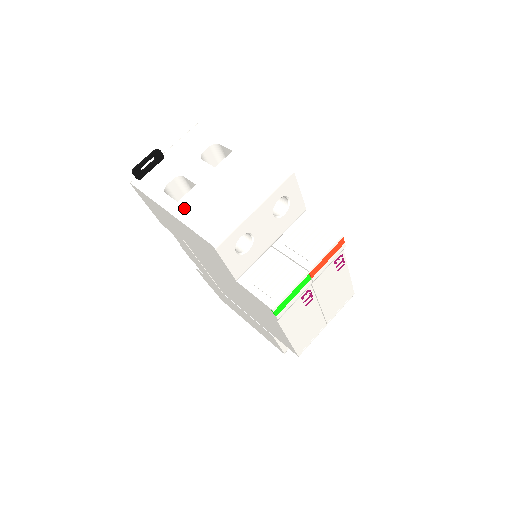
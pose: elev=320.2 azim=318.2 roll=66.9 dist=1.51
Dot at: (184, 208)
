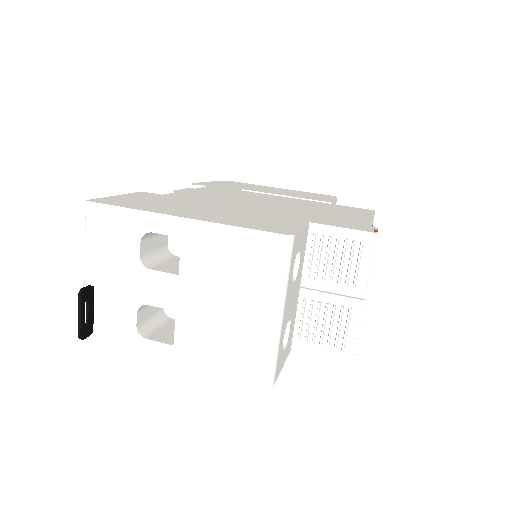
Dot at: (190, 352)
